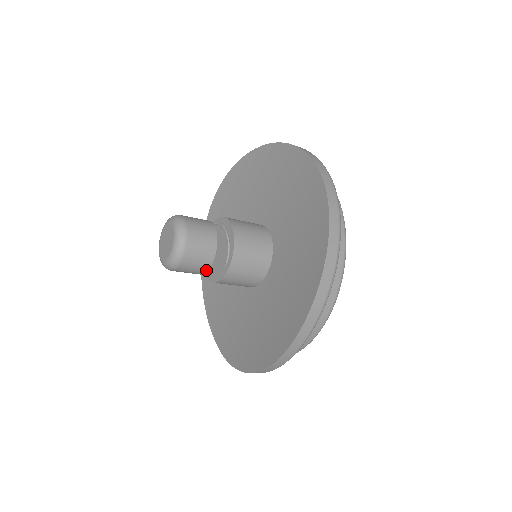
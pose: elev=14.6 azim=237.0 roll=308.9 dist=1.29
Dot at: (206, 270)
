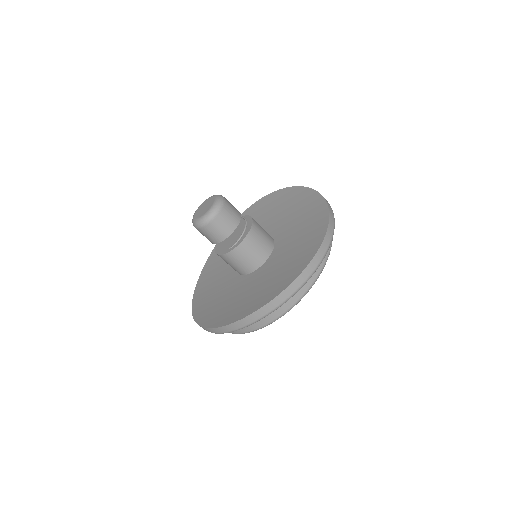
Dot at: (216, 242)
